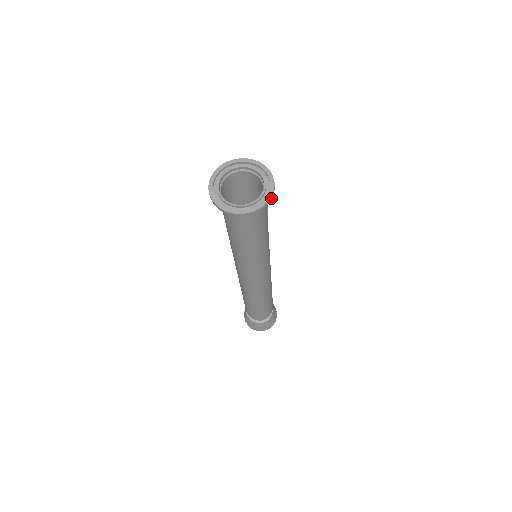
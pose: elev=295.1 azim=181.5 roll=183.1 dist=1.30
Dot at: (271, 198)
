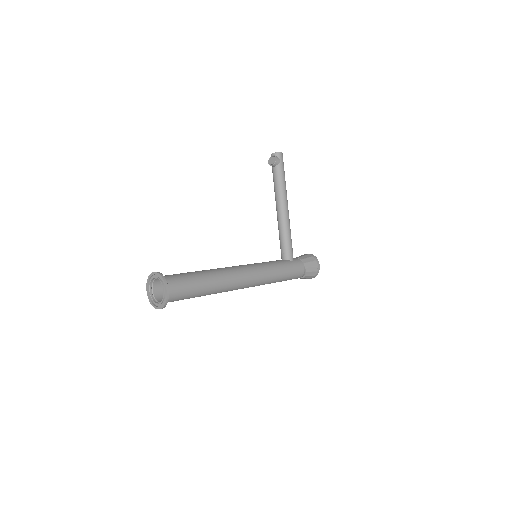
Dot at: (168, 298)
